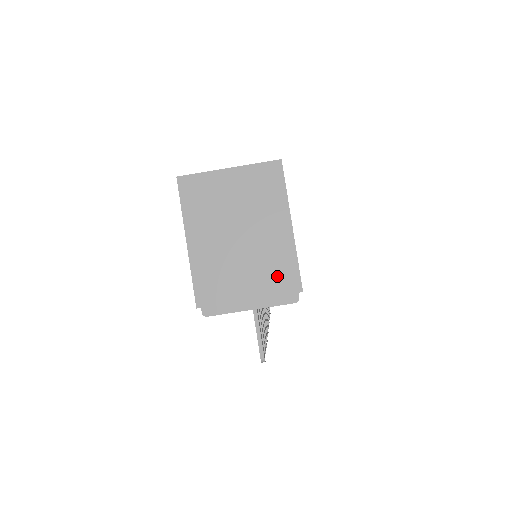
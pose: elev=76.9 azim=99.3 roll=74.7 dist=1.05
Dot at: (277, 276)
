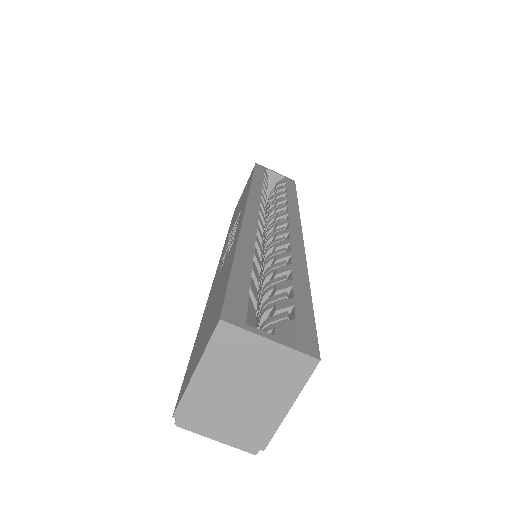
Dot at: (252, 432)
